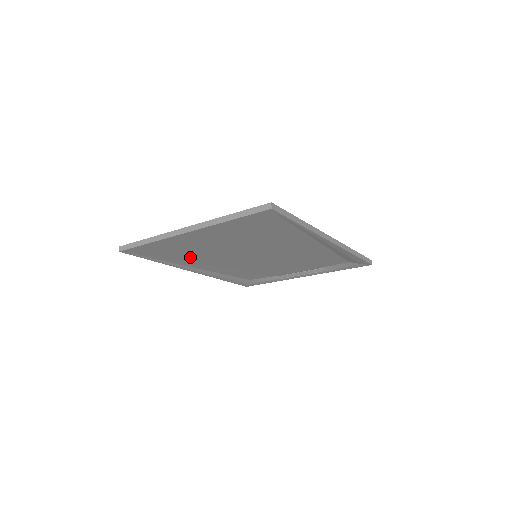
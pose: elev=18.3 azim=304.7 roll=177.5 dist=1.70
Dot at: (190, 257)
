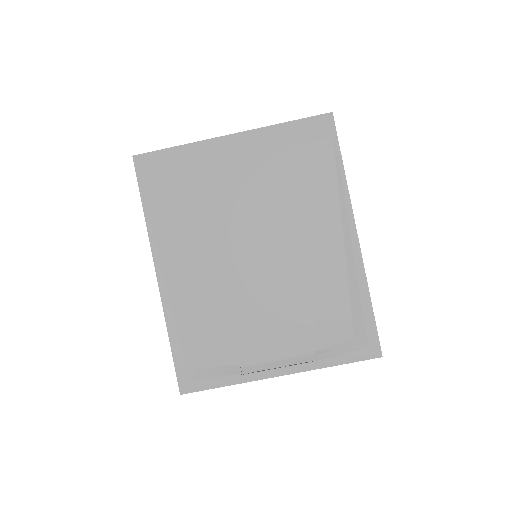
Dot at: (187, 216)
